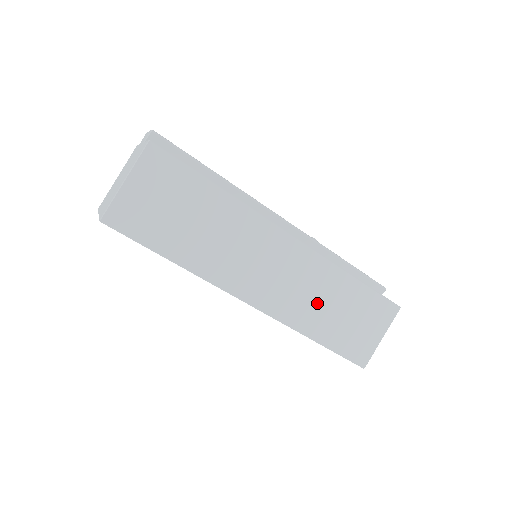
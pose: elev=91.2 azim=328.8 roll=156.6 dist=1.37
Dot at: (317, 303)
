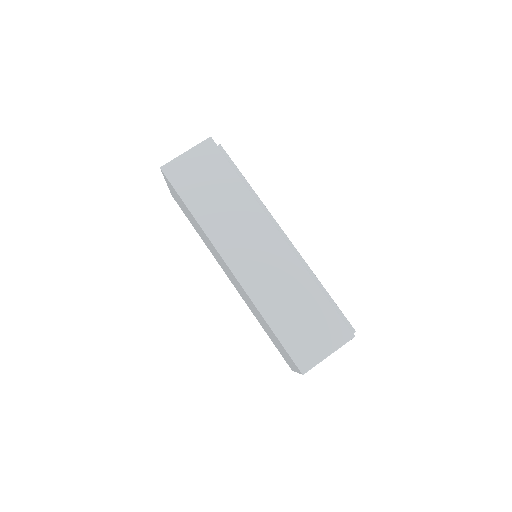
Dot at: (280, 292)
